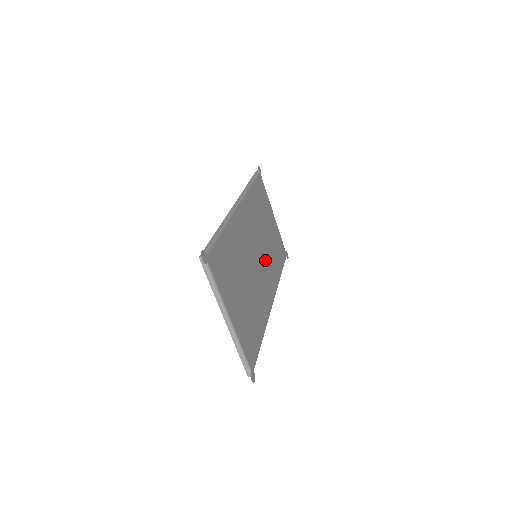
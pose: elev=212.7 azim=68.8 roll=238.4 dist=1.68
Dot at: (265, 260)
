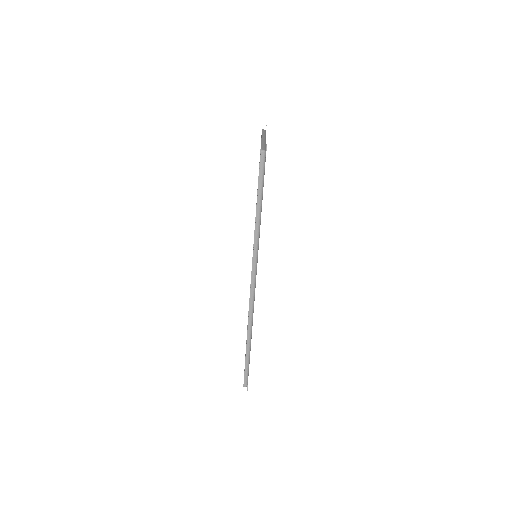
Dot at: occluded
